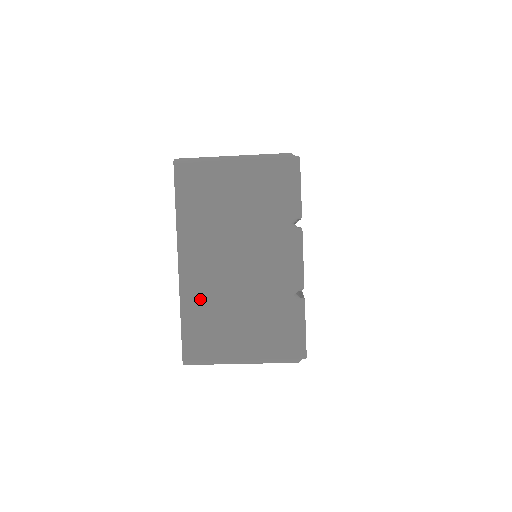
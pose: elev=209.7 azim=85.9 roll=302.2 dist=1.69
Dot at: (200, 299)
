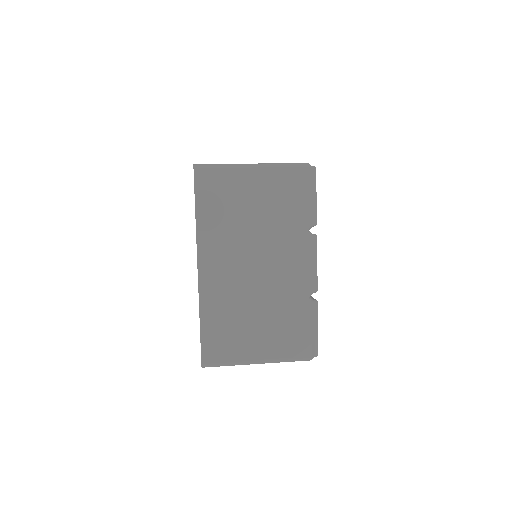
Dot at: occluded
